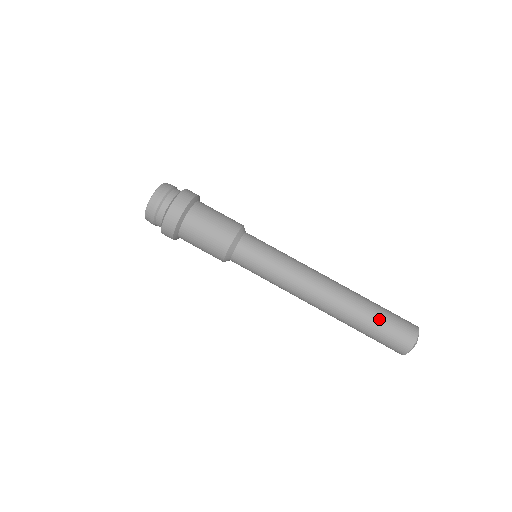
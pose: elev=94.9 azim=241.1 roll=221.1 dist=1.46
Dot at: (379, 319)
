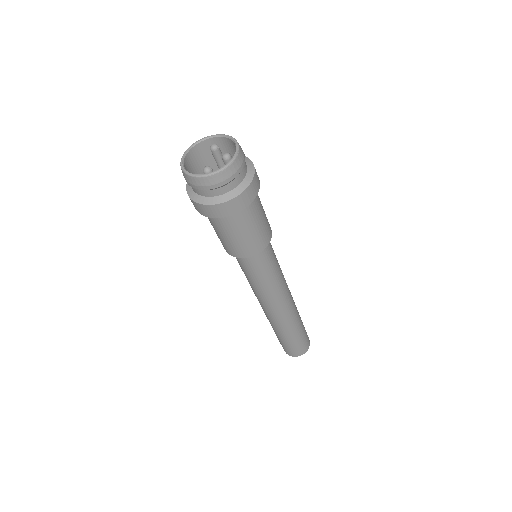
Dot at: (300, 335)
